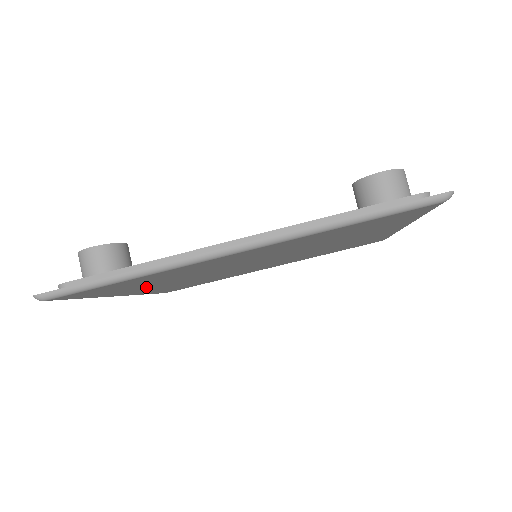
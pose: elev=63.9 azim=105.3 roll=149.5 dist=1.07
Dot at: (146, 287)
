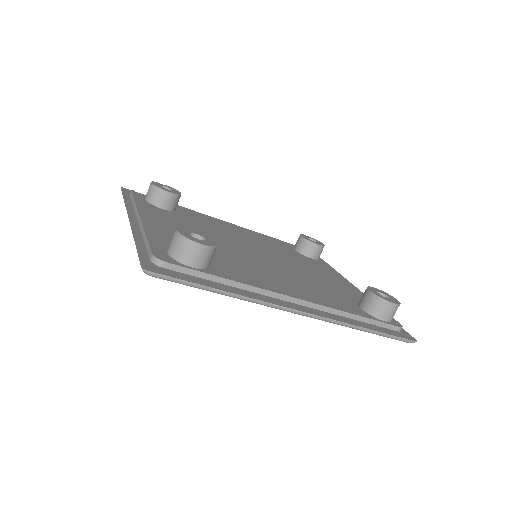
Dot at: occluded
